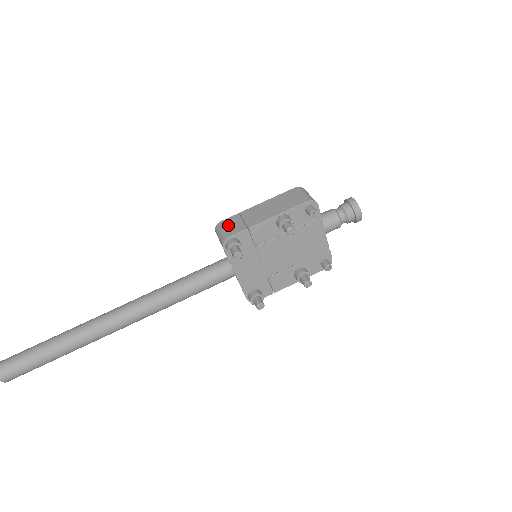
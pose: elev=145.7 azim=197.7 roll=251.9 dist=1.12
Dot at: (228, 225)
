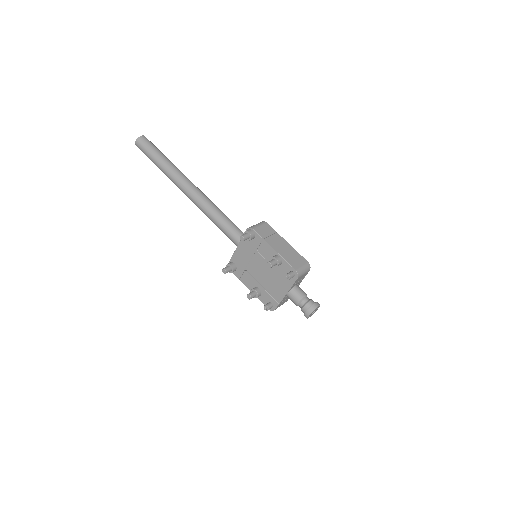
Dot at: (264, 227)
